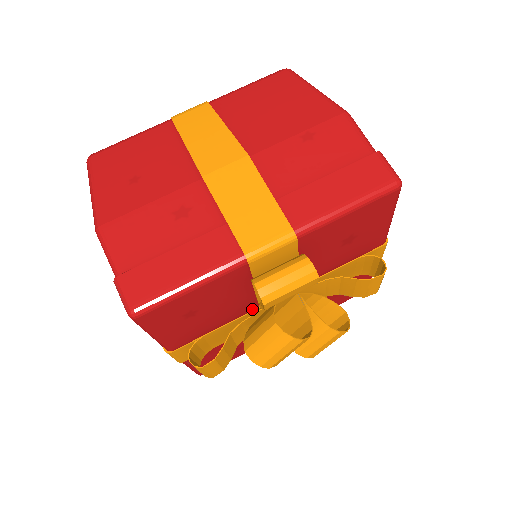
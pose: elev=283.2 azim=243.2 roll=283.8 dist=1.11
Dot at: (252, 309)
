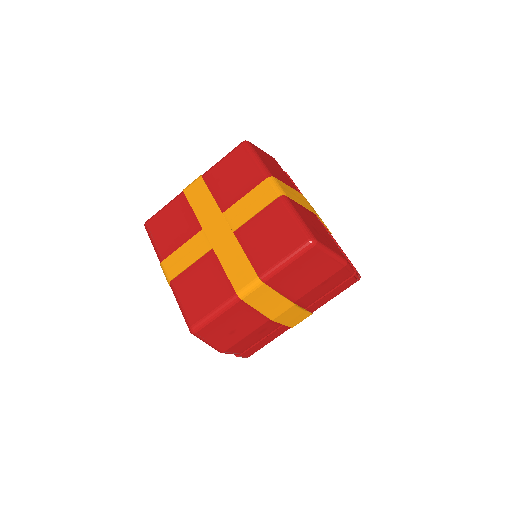
Dot at: occluded
